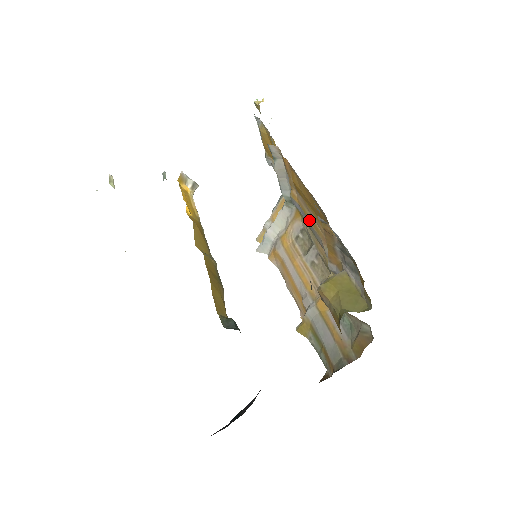
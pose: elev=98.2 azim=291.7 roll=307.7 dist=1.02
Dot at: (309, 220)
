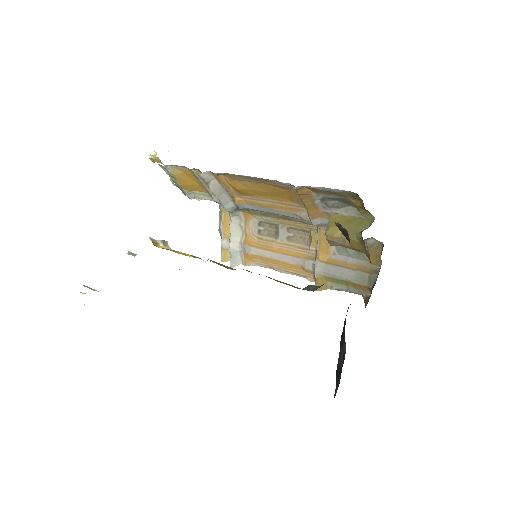
Dot at: (268, 207)
